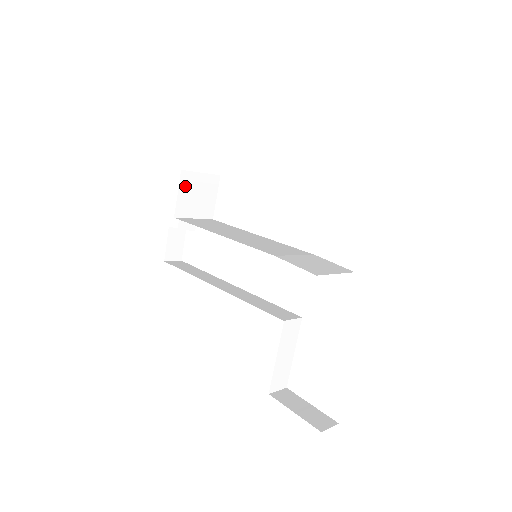
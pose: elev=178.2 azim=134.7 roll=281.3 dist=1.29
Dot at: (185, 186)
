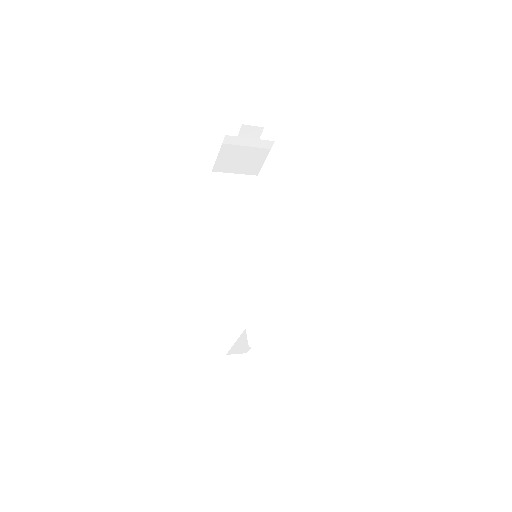
Dot at: (228, 148)
